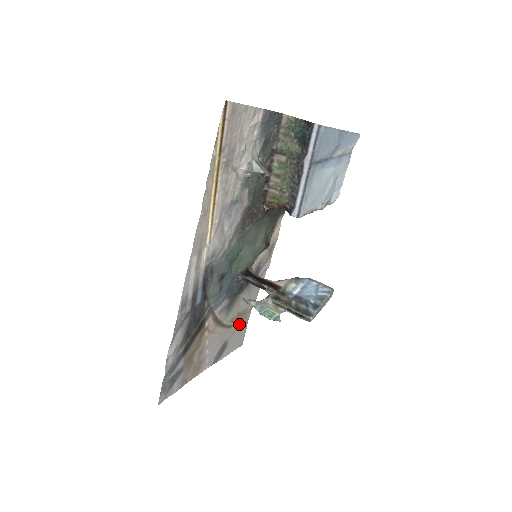
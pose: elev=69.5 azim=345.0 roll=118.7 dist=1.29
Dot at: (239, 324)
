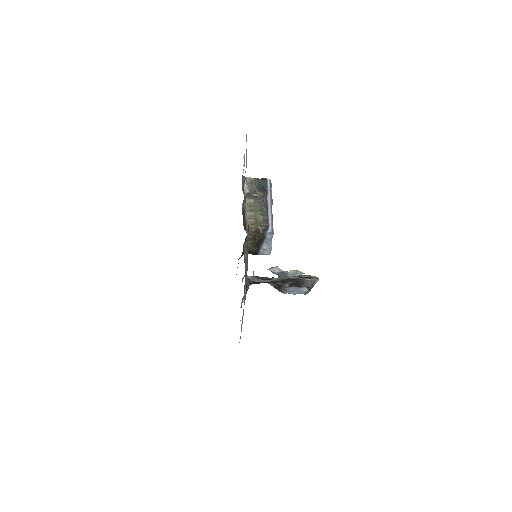
Dot at: occluded
